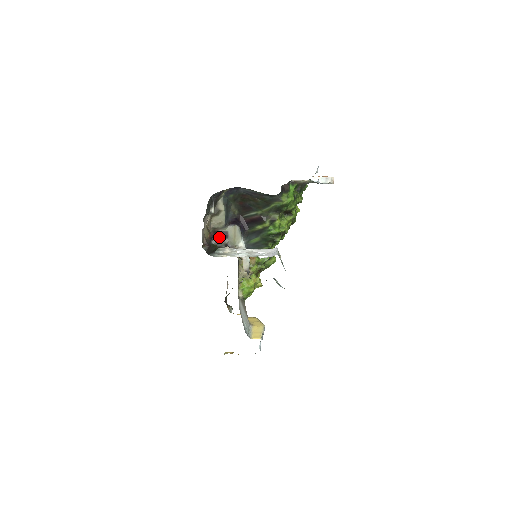
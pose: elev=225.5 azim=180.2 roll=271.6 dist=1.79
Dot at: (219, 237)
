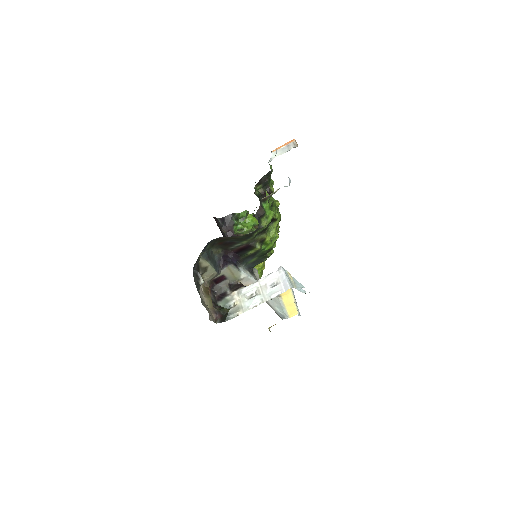
Dot at: (218, 283)
